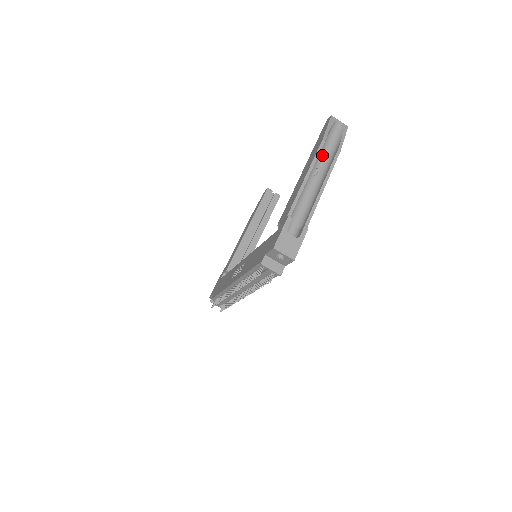
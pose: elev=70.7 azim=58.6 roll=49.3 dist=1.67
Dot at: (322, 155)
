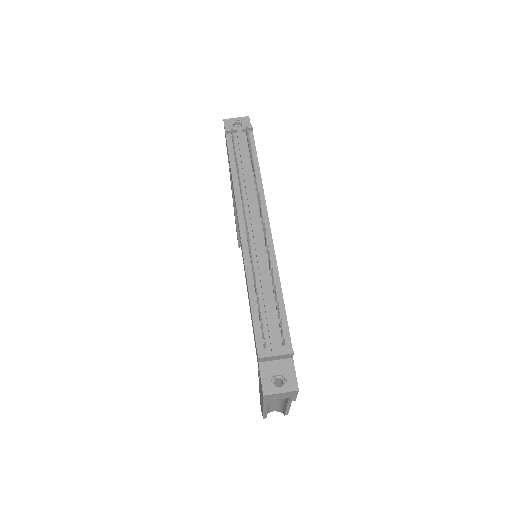
Dot at: occluded
